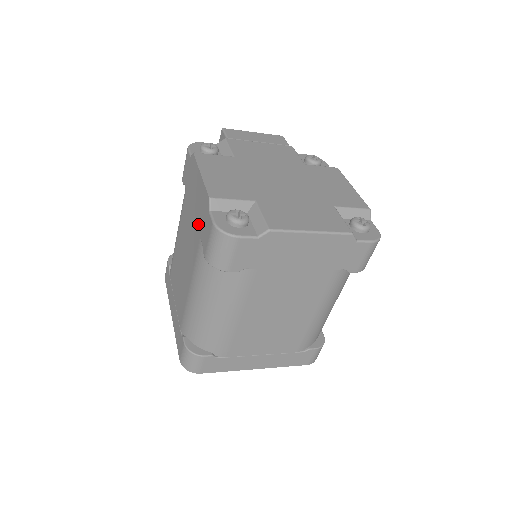
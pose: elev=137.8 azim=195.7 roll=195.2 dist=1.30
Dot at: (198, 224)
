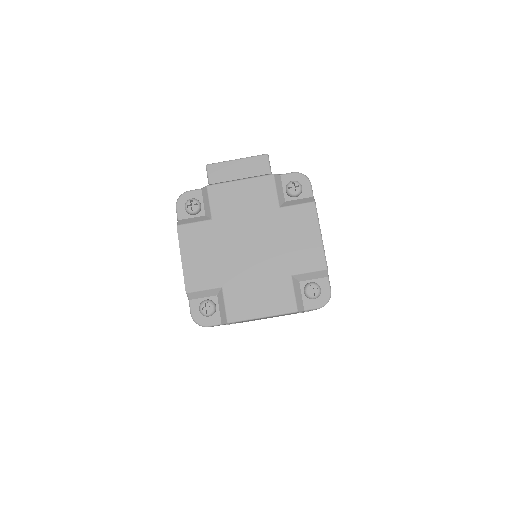
Dot at: occluded
